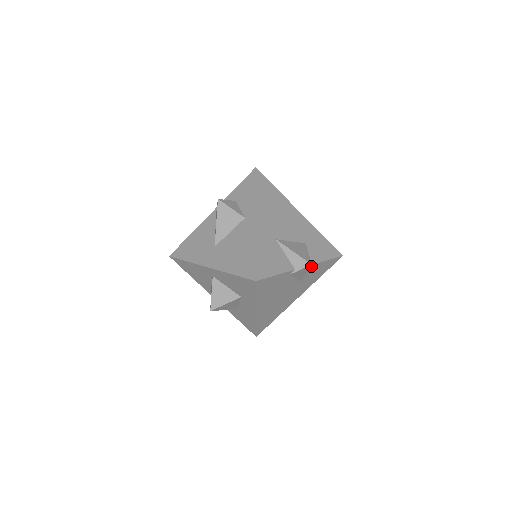
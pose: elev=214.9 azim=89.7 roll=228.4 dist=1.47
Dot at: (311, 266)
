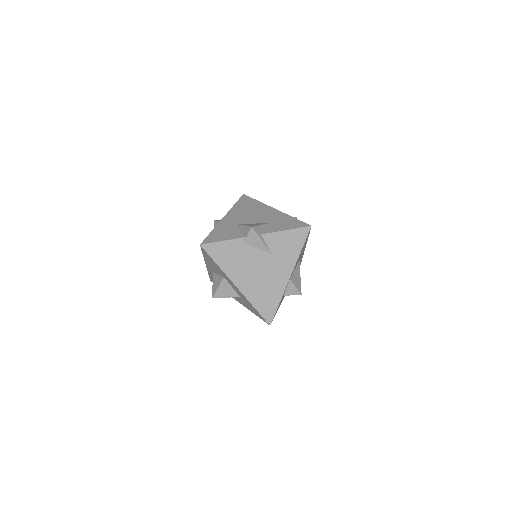
Dot at: (268, 235)
